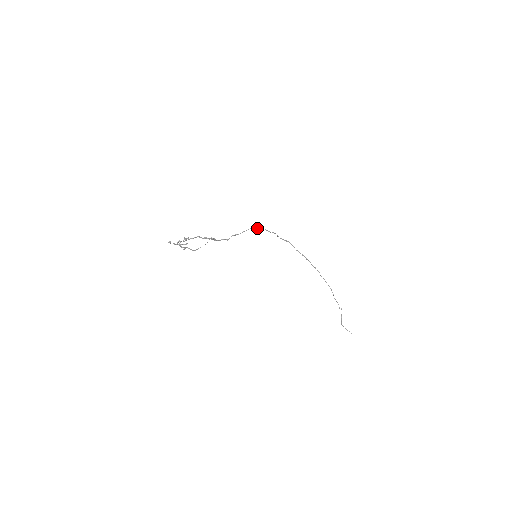
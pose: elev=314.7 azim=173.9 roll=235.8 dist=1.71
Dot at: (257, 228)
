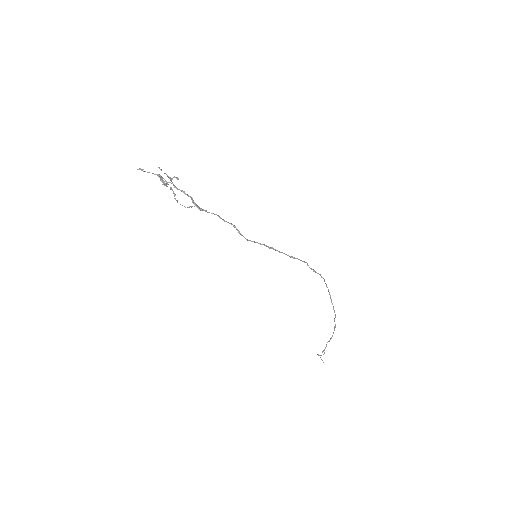
Dot at: (269, 247)
